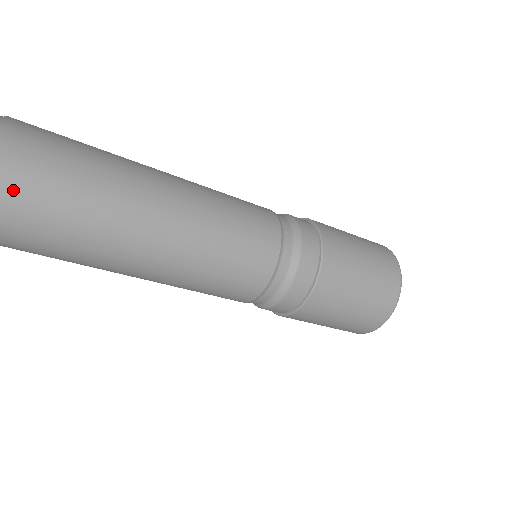
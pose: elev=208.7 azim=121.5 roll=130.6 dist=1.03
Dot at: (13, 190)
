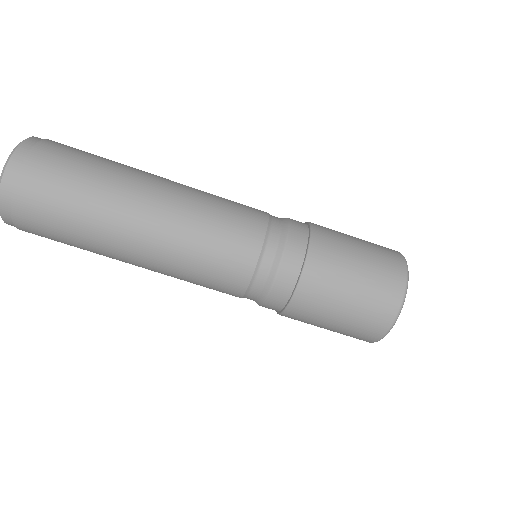
Dot at: (68, 146)
